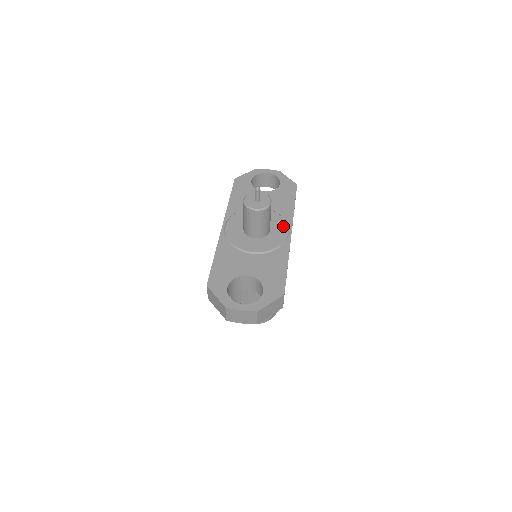
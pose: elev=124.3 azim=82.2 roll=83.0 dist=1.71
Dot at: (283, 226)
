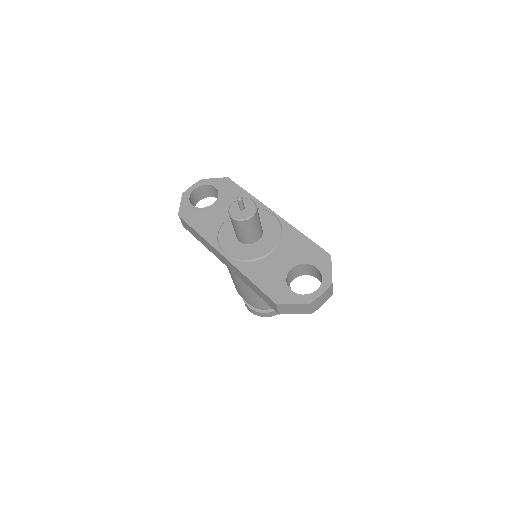
Dot at: (263, 214)
